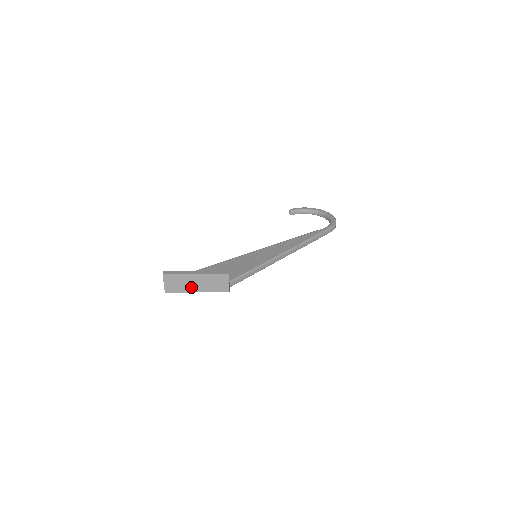
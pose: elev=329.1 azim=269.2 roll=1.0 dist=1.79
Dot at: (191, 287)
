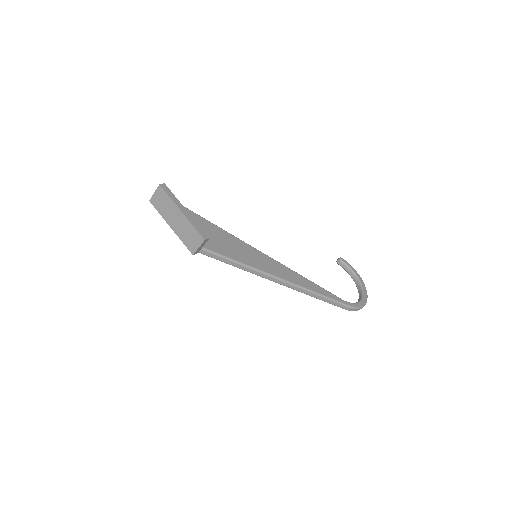
Dot at: (170, 218)
